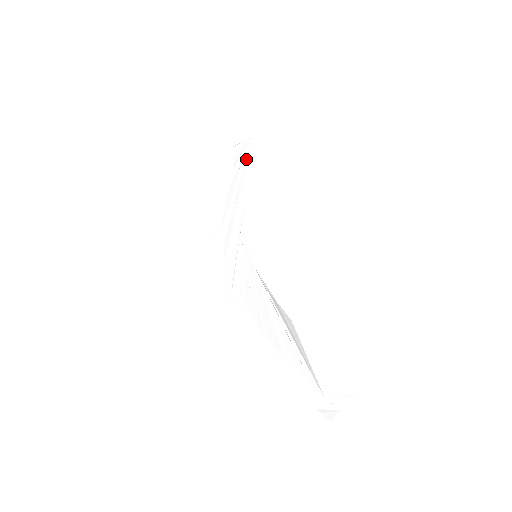
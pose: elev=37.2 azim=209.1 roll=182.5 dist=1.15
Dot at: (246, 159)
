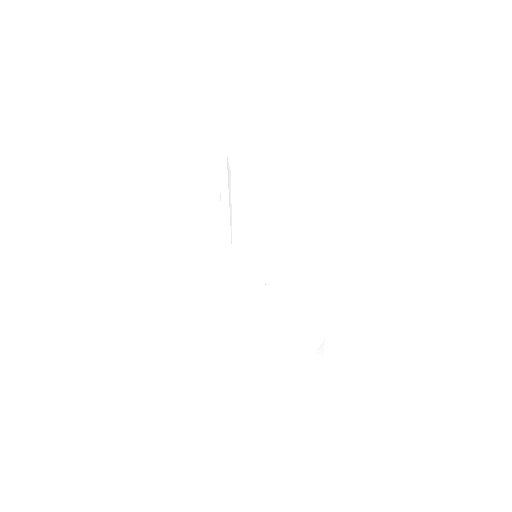
Dot at: (224, 153)
